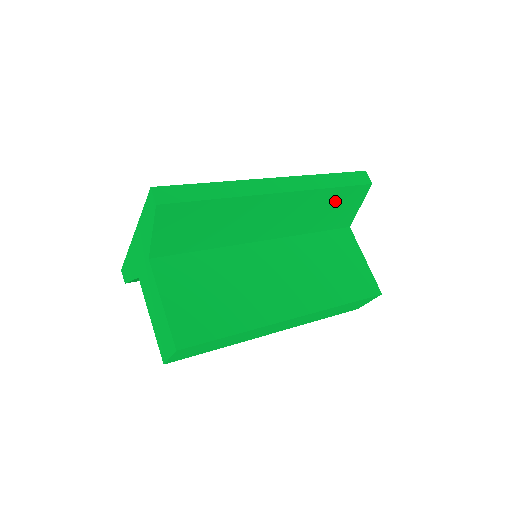
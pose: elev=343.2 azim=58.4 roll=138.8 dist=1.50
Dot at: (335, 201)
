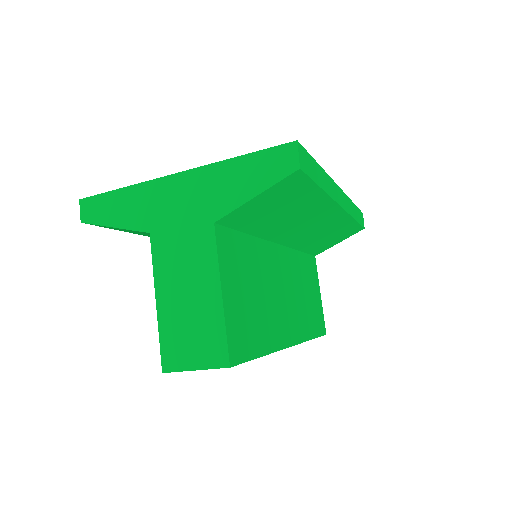
Dot at: (341, 231)
